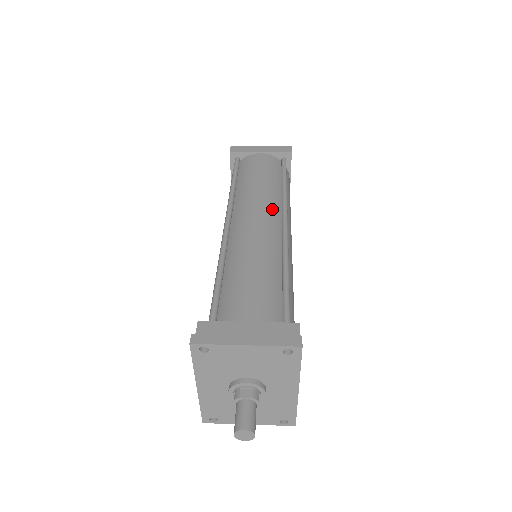
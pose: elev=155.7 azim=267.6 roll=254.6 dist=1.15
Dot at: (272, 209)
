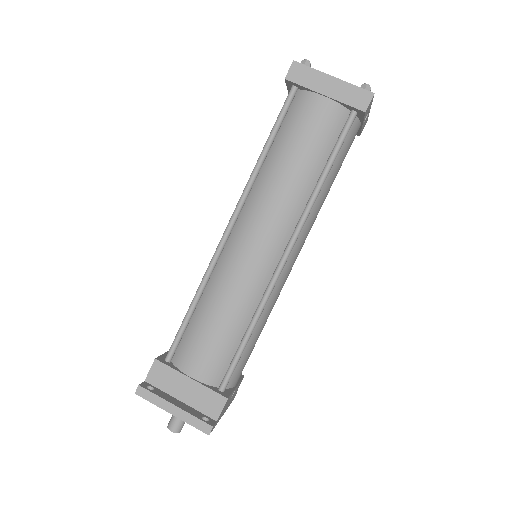
Dot at: (282, 227)
